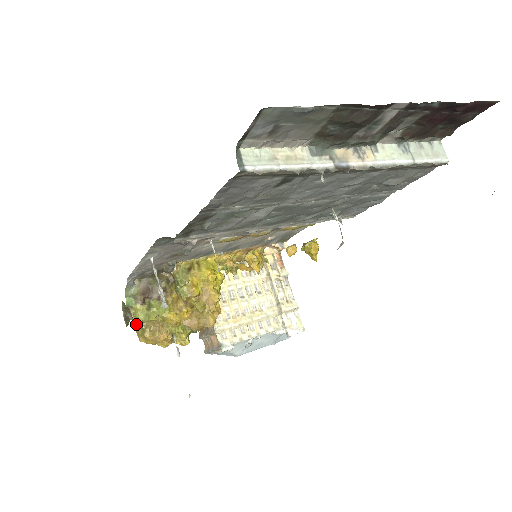
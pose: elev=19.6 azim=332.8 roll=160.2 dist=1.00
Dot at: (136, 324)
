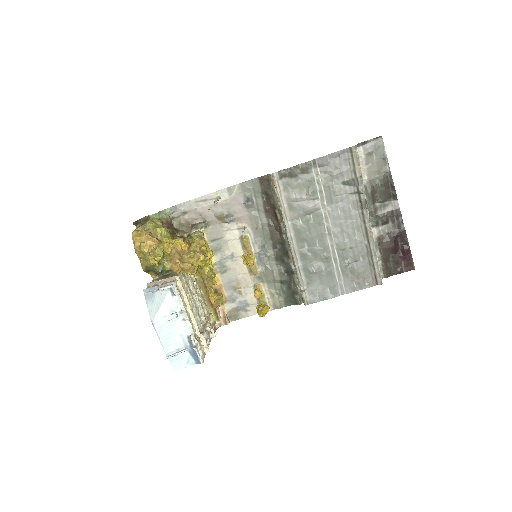
Dot at: (138, 230)
